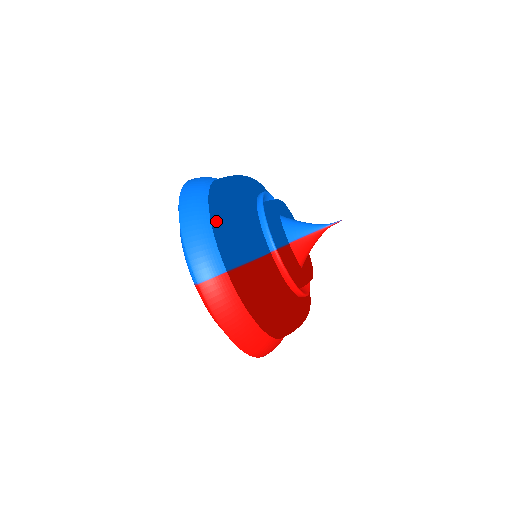
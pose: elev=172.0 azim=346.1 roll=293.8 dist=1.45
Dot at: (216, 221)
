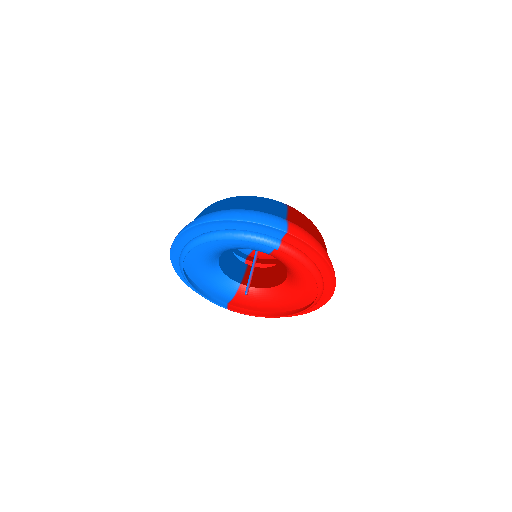
Dot at: (245, 206)
